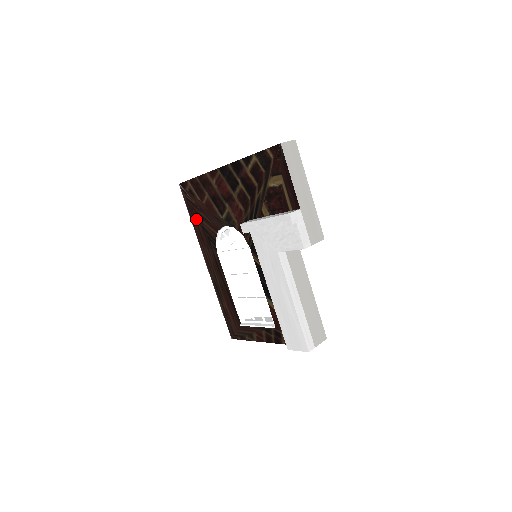
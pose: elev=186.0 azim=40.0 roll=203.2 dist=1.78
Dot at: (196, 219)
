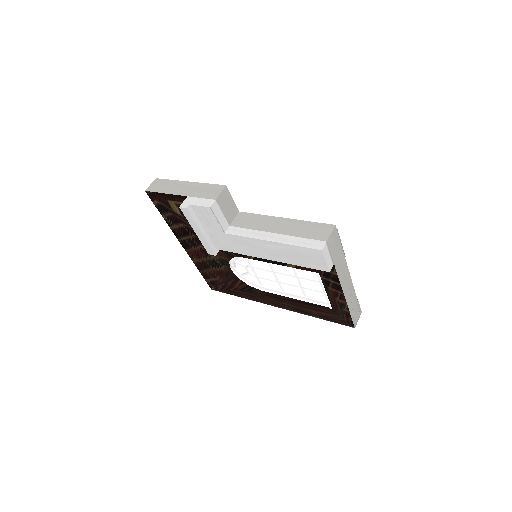
Dot at: (236, 292)
